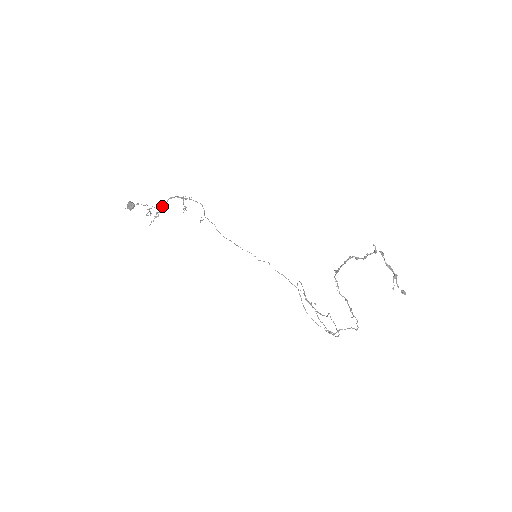
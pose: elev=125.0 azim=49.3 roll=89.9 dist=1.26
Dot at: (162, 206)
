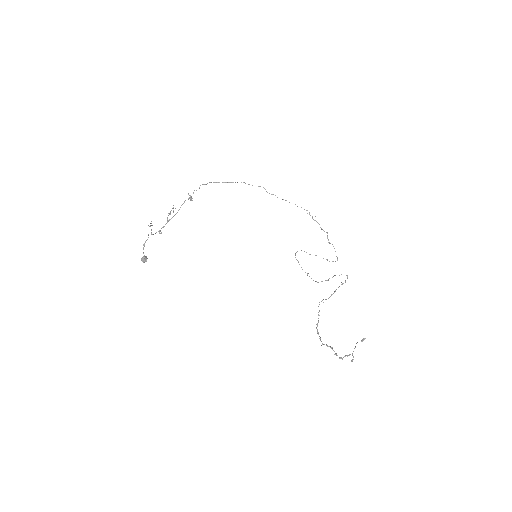
Dot at: occluded
